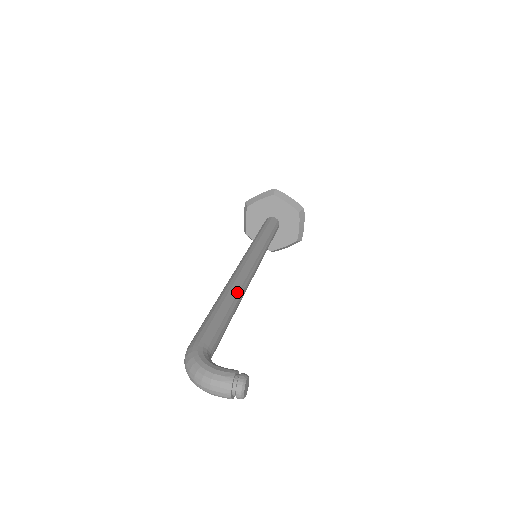
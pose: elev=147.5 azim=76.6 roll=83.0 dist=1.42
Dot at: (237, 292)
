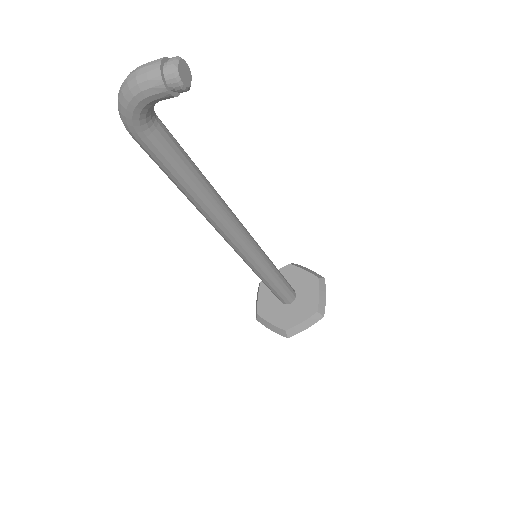
Dot at: (216, 192)
